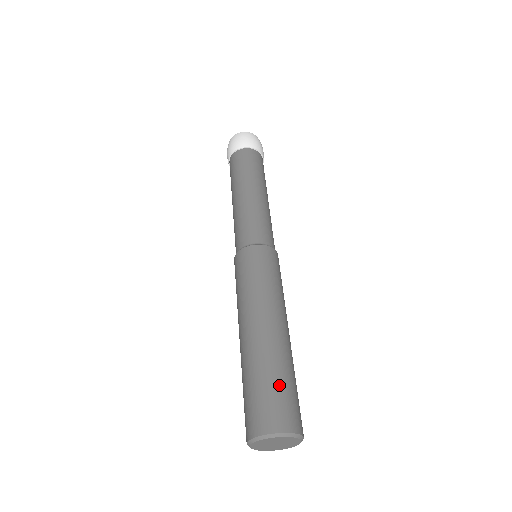
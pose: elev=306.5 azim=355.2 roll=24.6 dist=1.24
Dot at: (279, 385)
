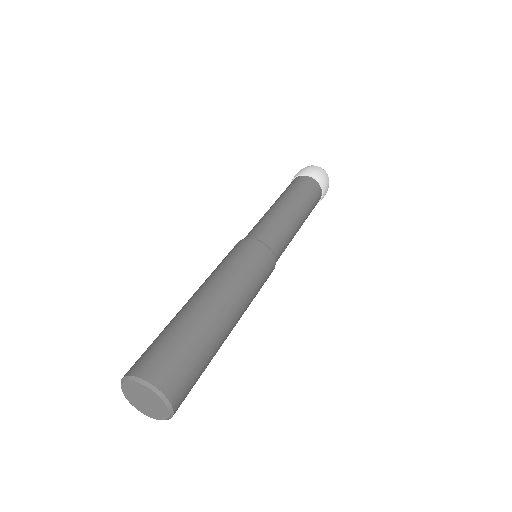
Dot at: (168, 340)
